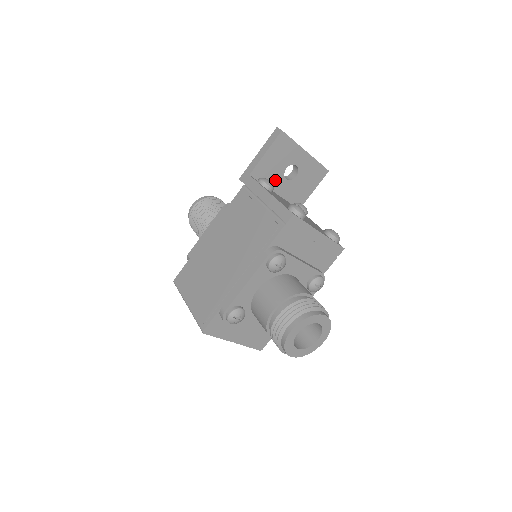
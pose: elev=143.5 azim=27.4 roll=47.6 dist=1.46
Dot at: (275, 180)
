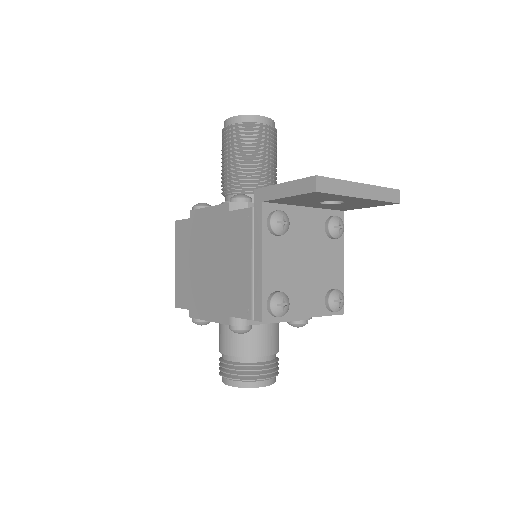
Dot at: (305, 203)
